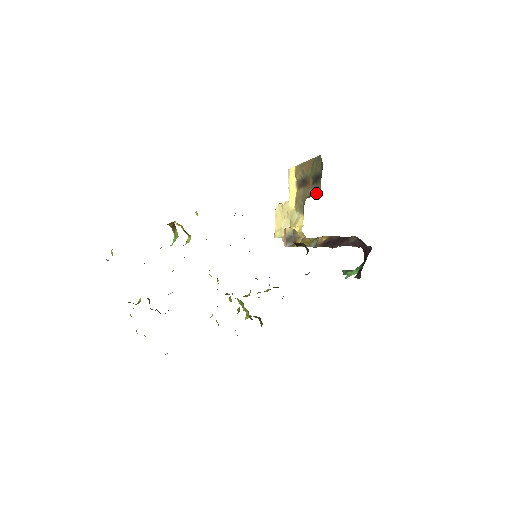
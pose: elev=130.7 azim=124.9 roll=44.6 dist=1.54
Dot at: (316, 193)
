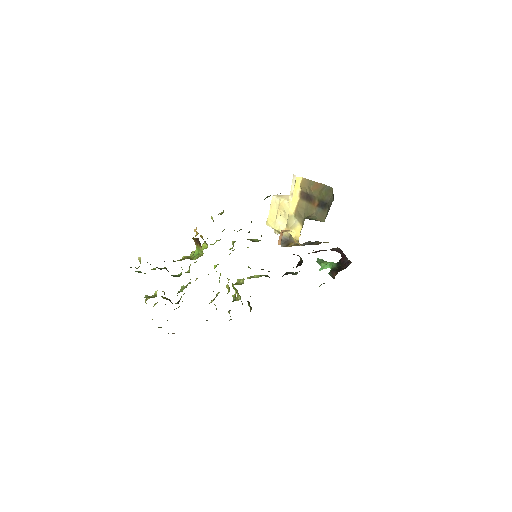
Dot at: (320, 217)
